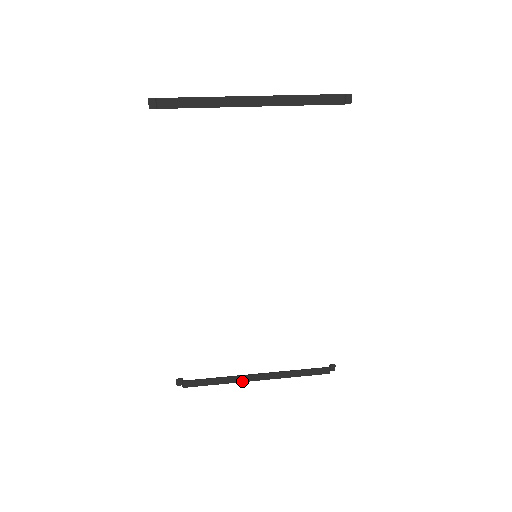
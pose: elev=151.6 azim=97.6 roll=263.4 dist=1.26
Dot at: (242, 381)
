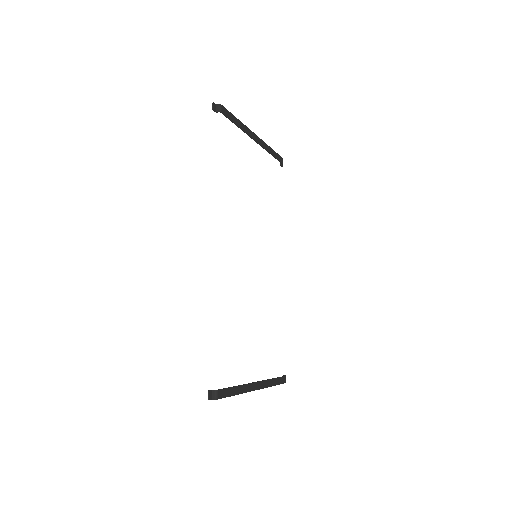
Dot at: (249, 390)
